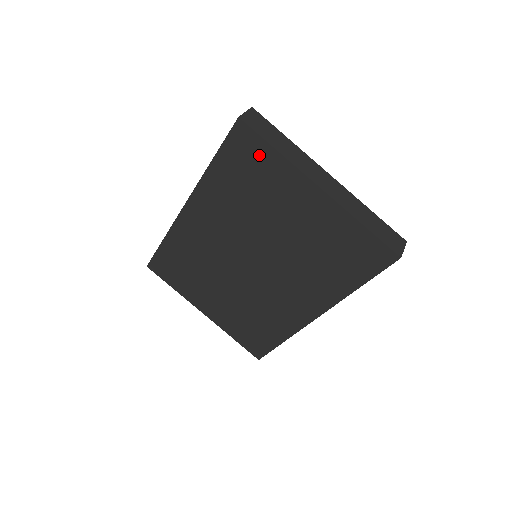
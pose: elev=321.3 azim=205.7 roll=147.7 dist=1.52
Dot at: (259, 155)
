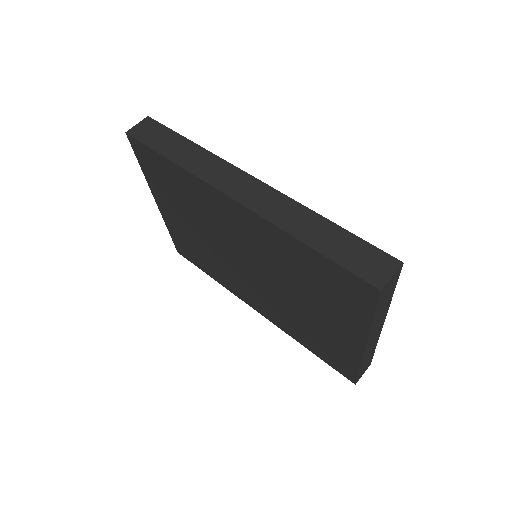
Dot at: (355, 302)
